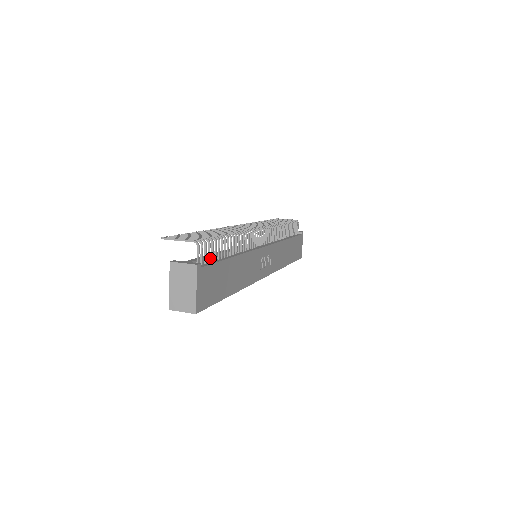
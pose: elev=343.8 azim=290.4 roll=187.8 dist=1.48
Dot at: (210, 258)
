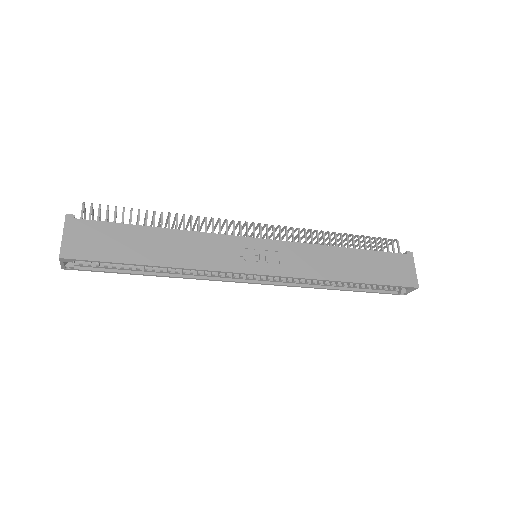
Dot at: occluded
